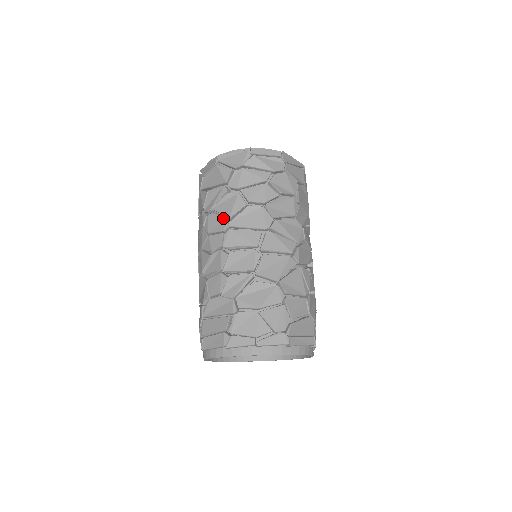
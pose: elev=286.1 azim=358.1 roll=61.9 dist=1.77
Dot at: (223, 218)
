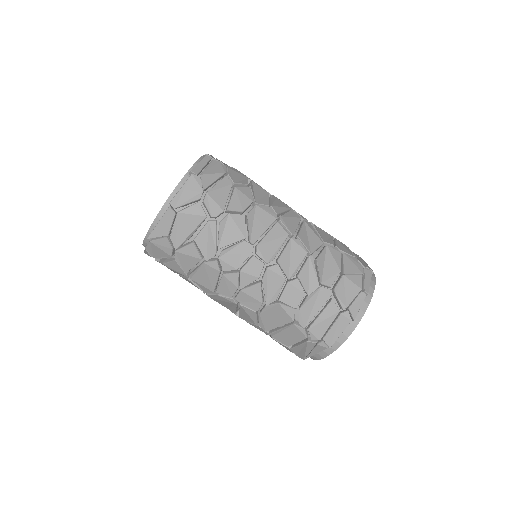
Dot at: (240, 245)
